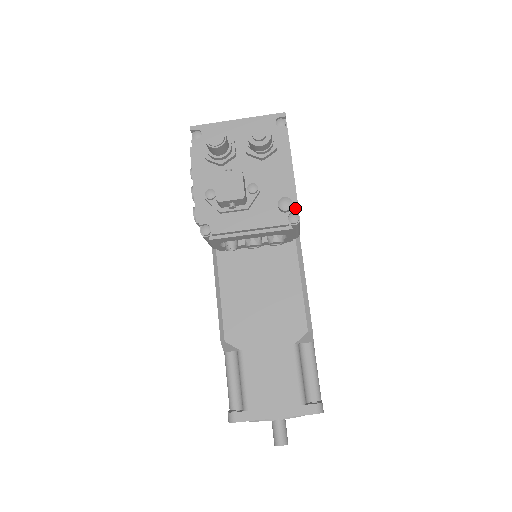
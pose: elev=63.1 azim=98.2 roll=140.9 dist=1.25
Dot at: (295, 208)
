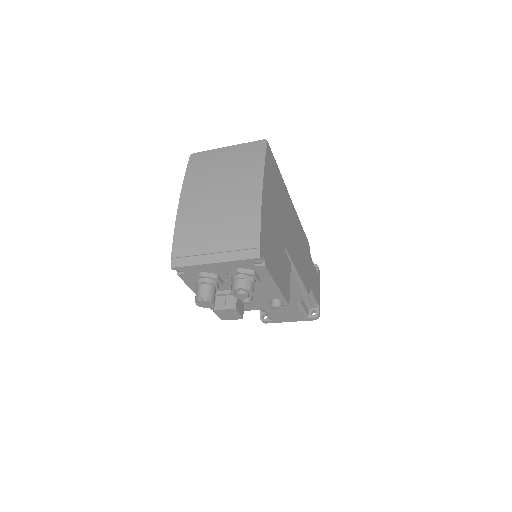
Dot at: (284, 302)
